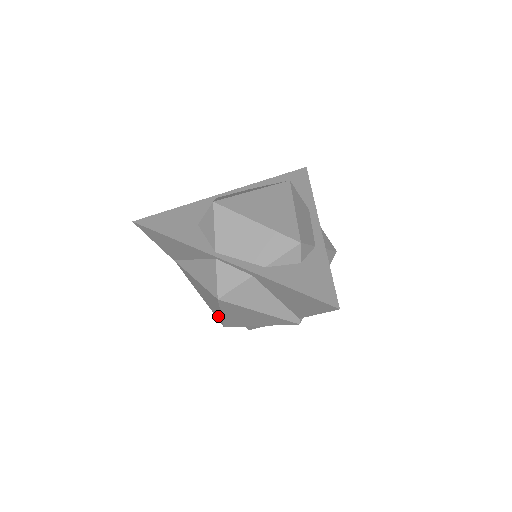
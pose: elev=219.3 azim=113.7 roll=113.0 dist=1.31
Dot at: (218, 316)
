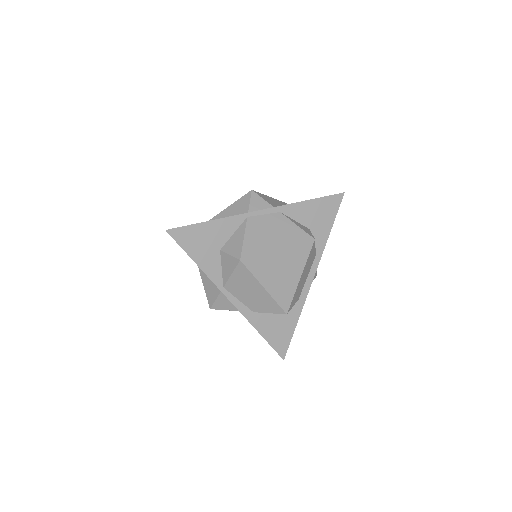
Dot at: occluded
